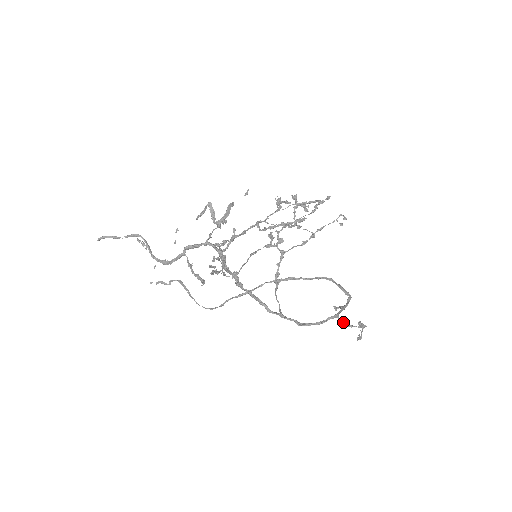
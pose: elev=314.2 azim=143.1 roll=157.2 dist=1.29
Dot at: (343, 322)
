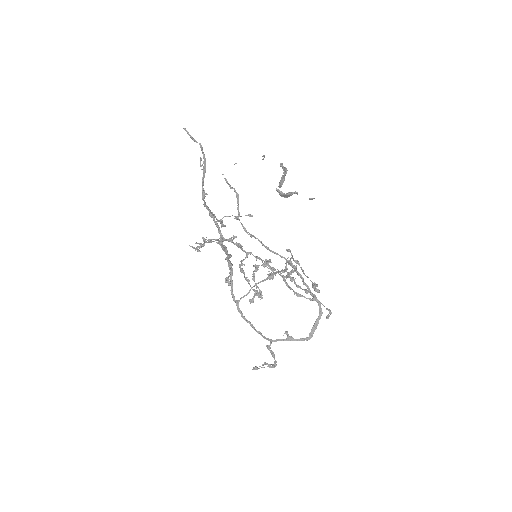
Dot at: occluded
